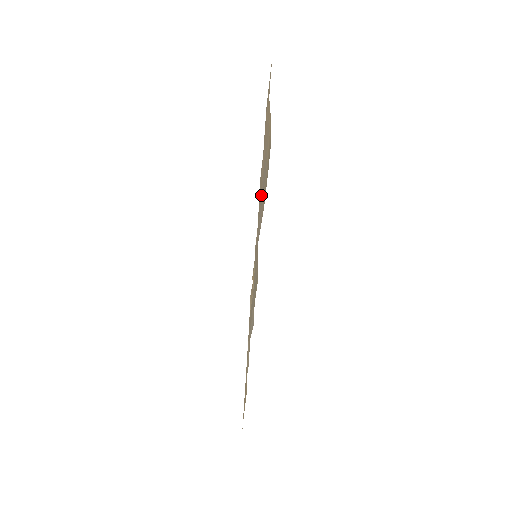
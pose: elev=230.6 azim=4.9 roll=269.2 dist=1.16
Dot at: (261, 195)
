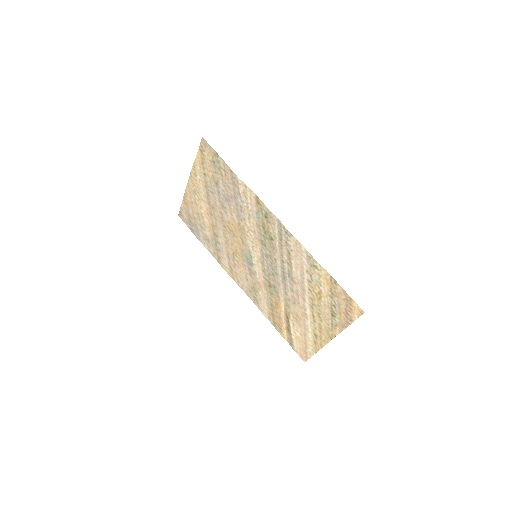
Dot at: (225, 213)
